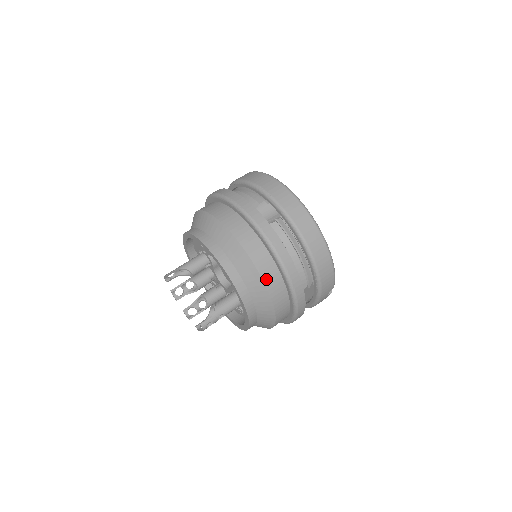
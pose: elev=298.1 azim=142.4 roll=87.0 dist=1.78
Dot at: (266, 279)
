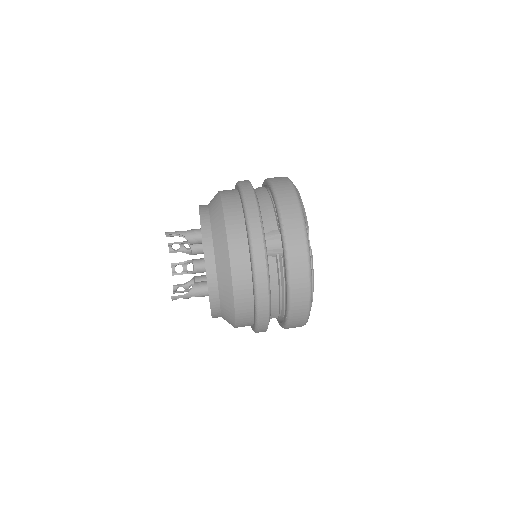
Dot at: (238, 302)
